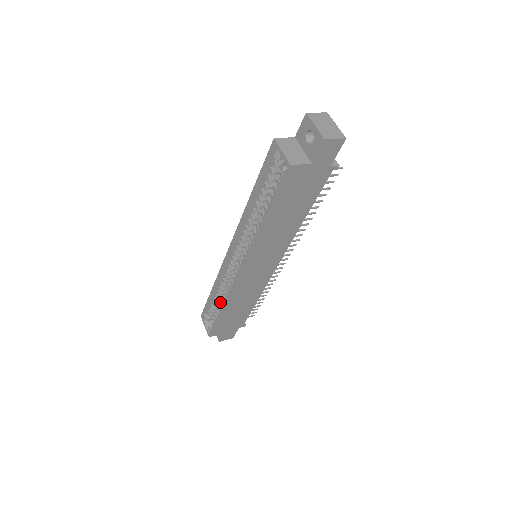
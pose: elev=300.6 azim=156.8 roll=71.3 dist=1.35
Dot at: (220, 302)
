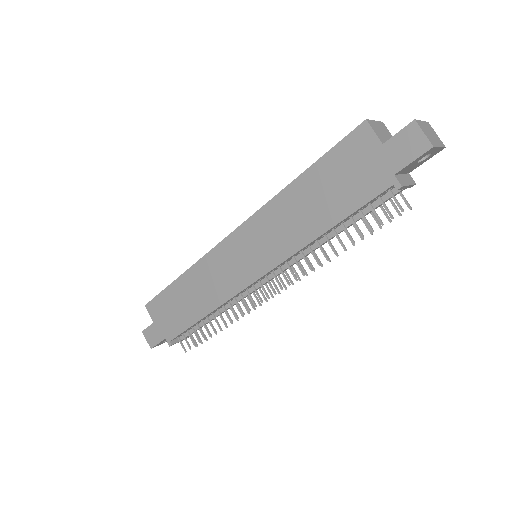
Dot at: occluded
